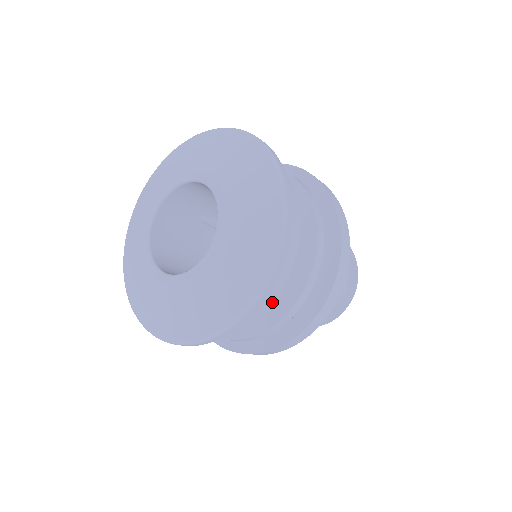
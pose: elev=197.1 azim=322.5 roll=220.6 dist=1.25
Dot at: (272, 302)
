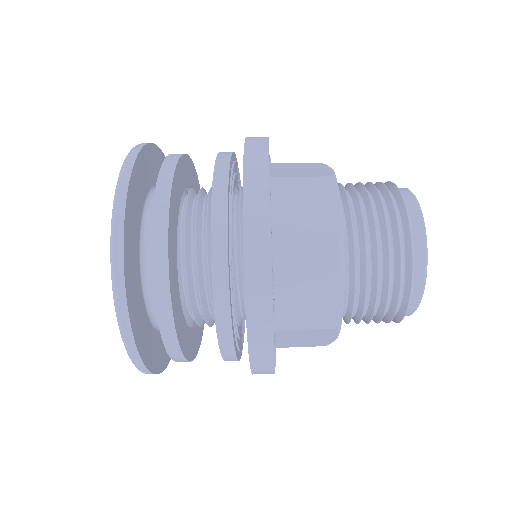
Dot at: (169, 199)
